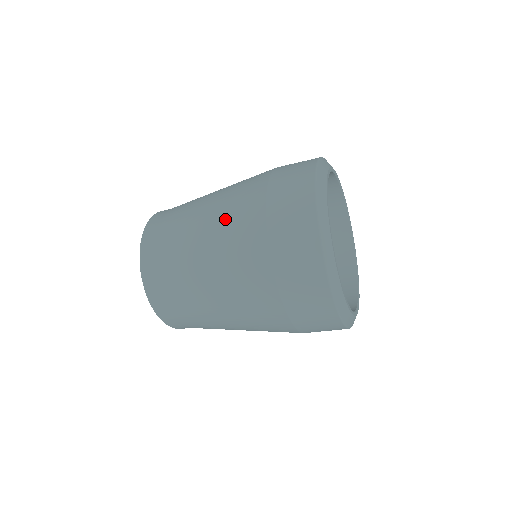
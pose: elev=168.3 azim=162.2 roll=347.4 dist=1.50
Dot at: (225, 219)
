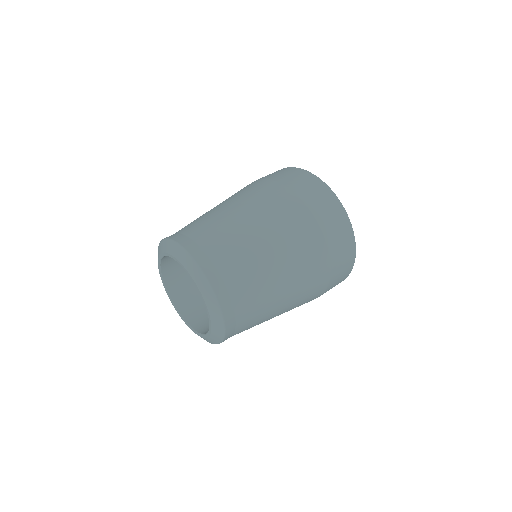
Dot at: (267, 211)
